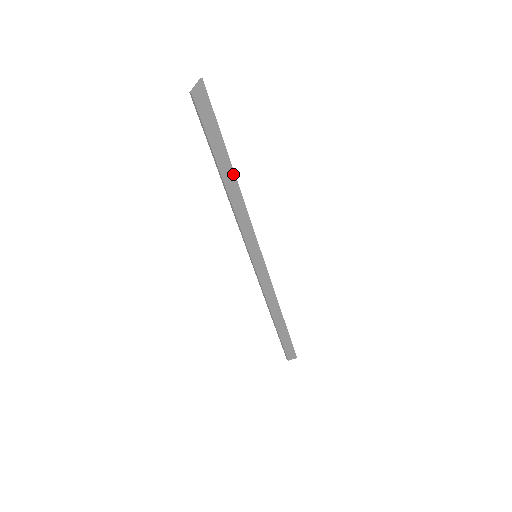
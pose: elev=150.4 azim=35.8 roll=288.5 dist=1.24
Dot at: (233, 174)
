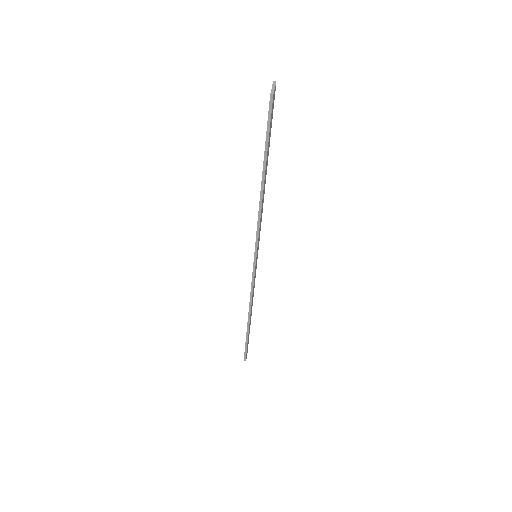
Dot at: occluded
